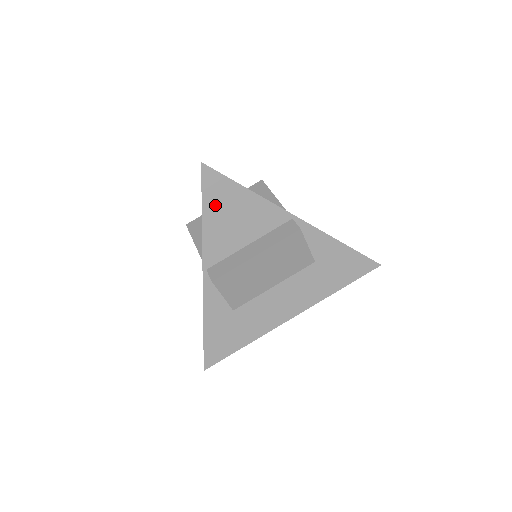
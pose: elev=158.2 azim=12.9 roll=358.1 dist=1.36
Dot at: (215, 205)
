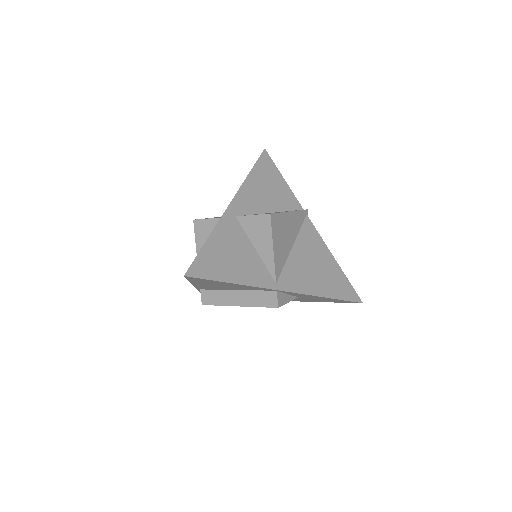
Dot at: (202, 283)
